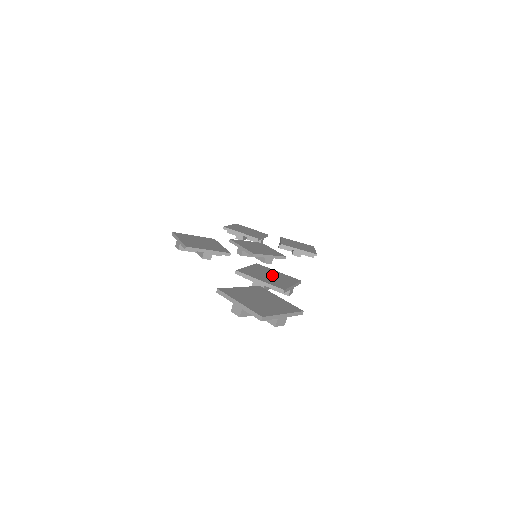
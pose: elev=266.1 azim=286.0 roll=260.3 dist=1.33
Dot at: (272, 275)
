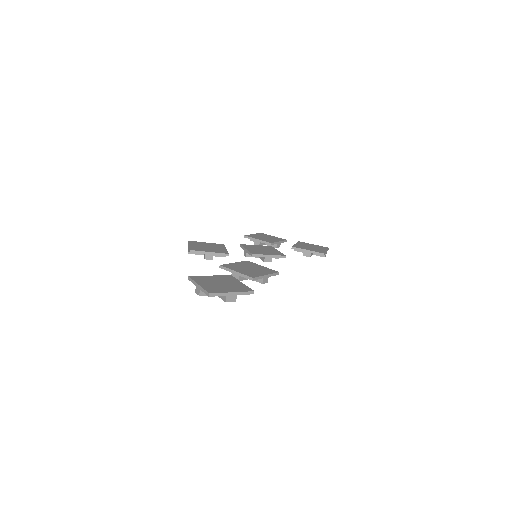
Dot at: (253, 268)
